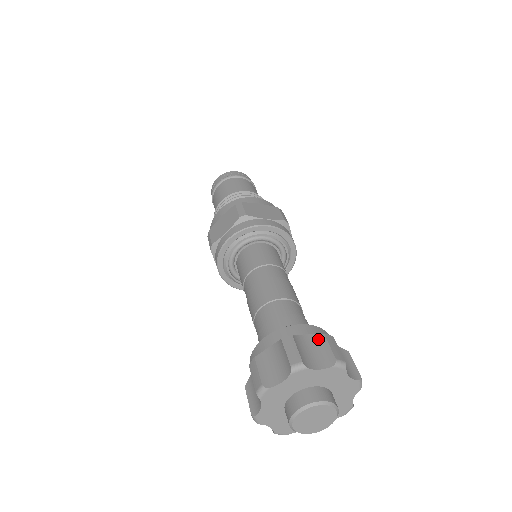
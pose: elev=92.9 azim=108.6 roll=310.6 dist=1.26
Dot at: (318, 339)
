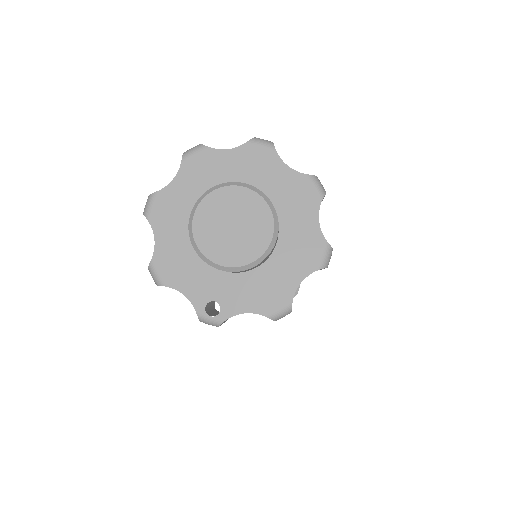
Dot at: occluded
